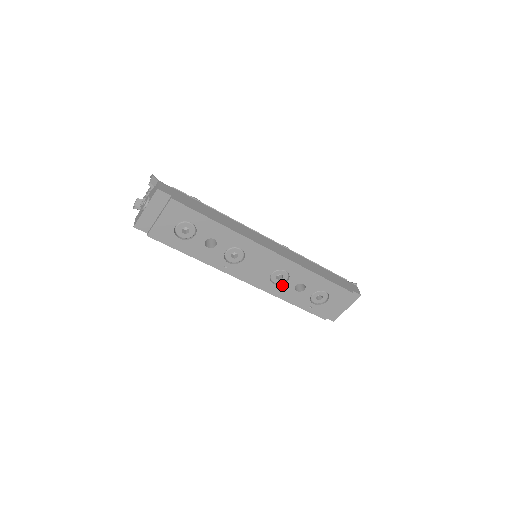
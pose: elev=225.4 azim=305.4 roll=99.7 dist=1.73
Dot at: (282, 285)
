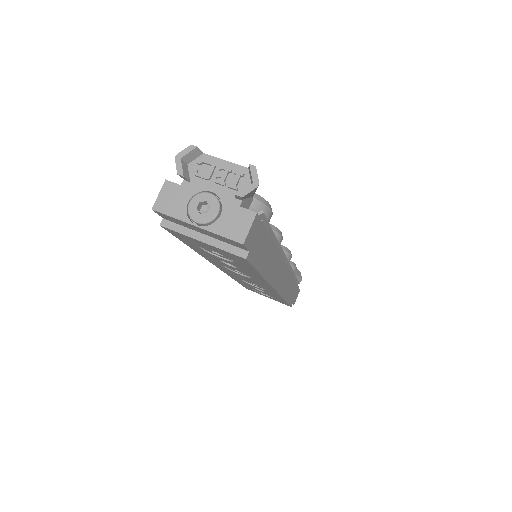
Dot at: (247, 283)
